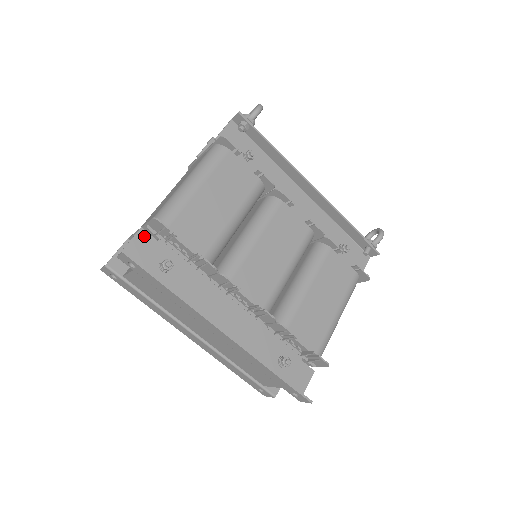
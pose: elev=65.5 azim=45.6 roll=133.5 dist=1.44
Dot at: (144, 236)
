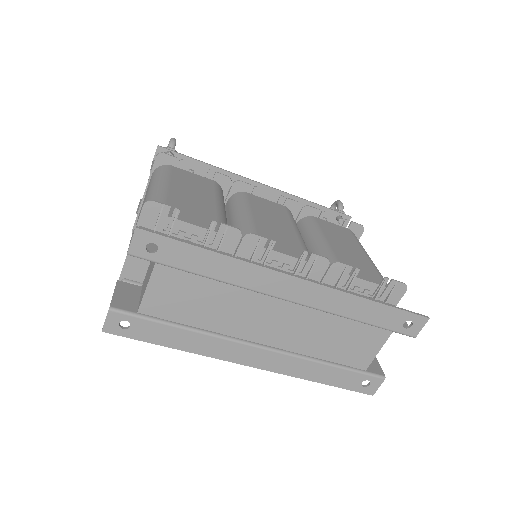
Dot at: occluded
